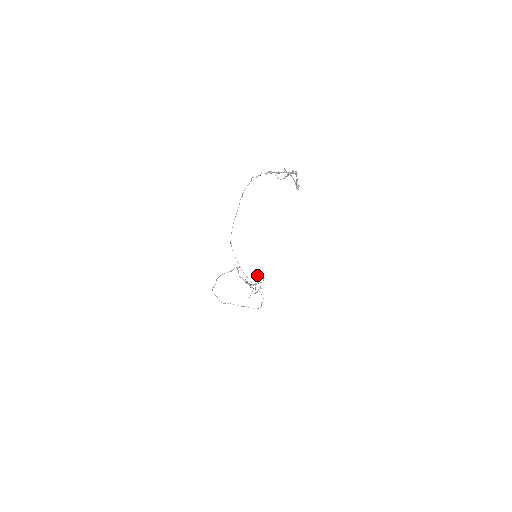
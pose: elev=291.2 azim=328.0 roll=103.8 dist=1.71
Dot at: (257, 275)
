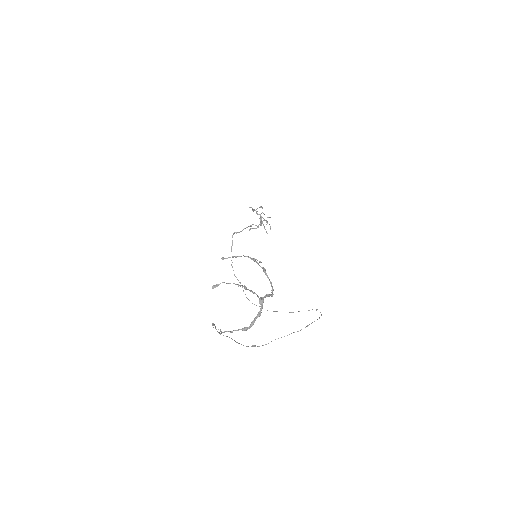
Dot at: occluded
